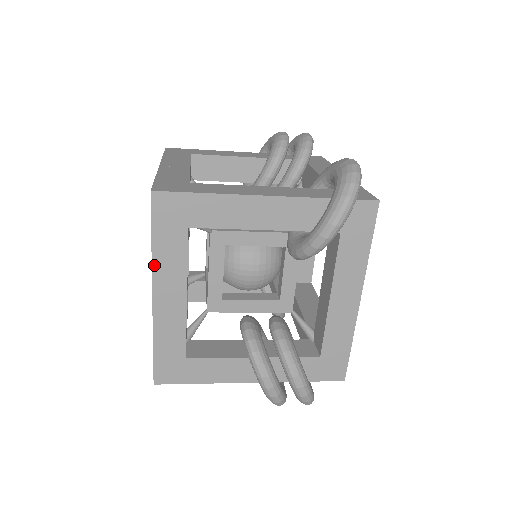
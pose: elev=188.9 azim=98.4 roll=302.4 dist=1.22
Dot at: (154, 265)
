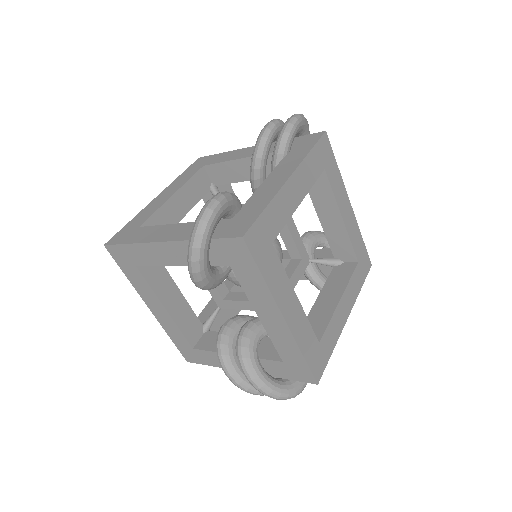
Dot at: (136, 290)
